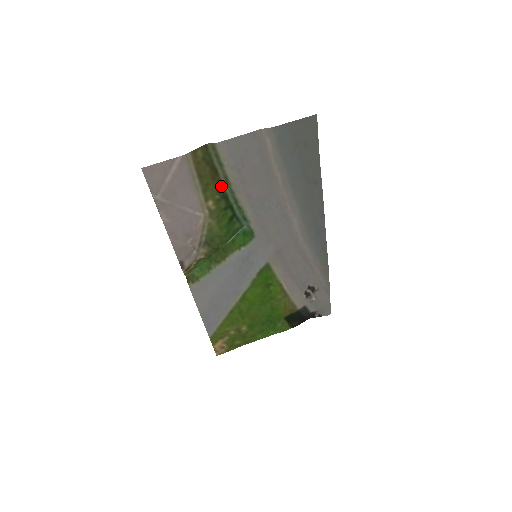
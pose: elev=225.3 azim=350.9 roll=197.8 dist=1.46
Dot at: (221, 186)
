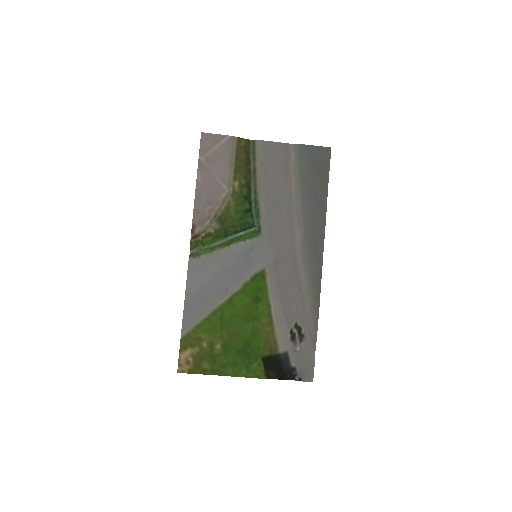
Dot at: (249, 176)
